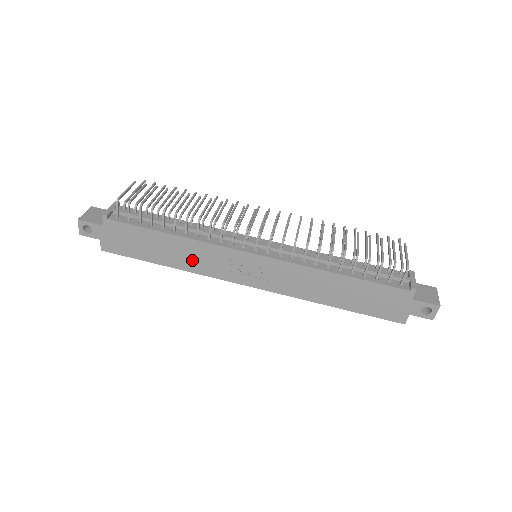
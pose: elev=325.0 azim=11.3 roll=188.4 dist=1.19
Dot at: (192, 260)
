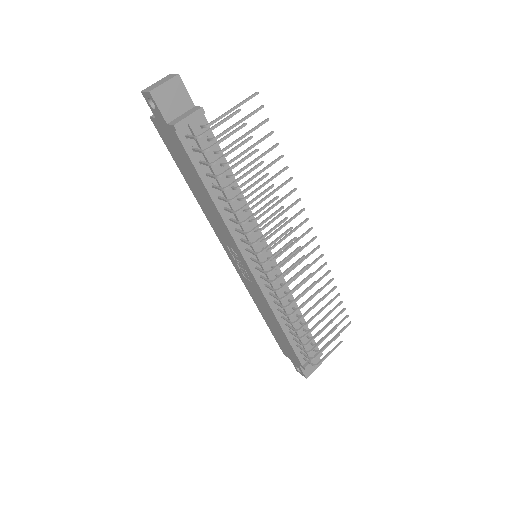
Dot at: (210, 215)
